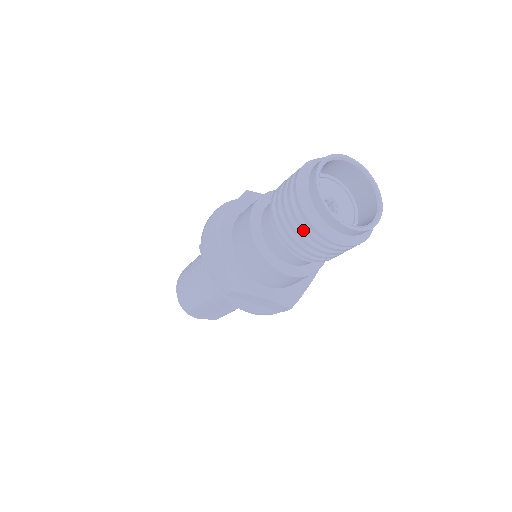
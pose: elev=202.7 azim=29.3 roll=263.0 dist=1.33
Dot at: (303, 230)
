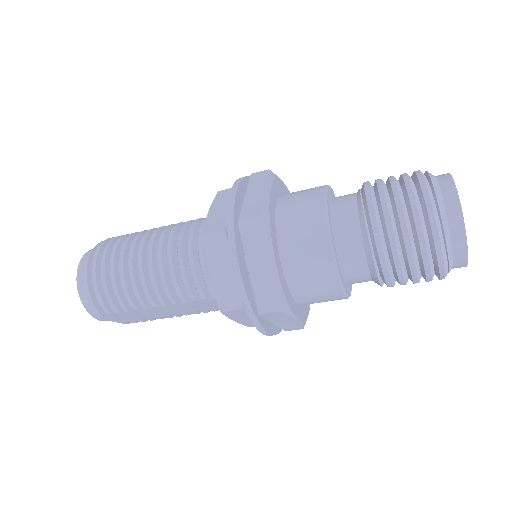
Dot at: (425, 257)
